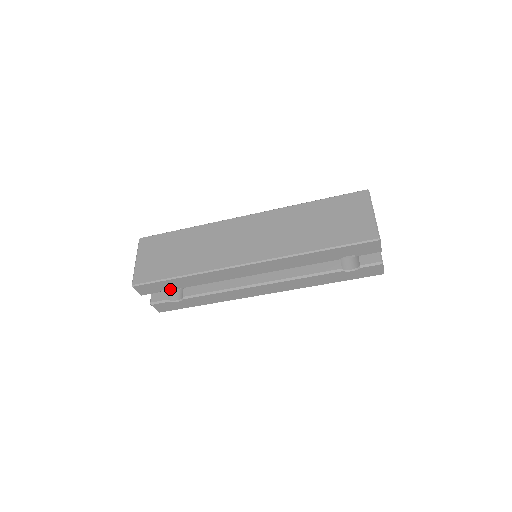
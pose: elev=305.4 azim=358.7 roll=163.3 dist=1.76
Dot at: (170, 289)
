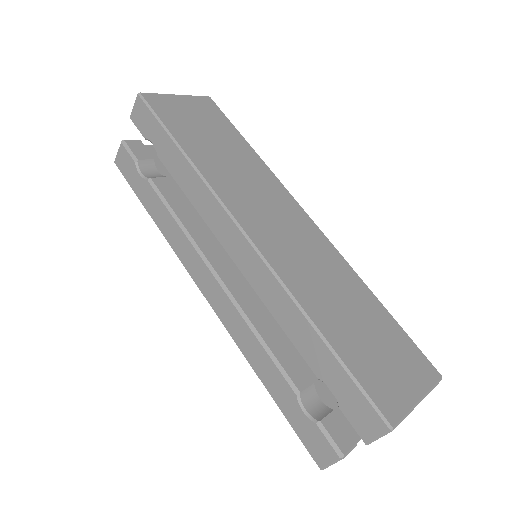
Dot at: occluded
